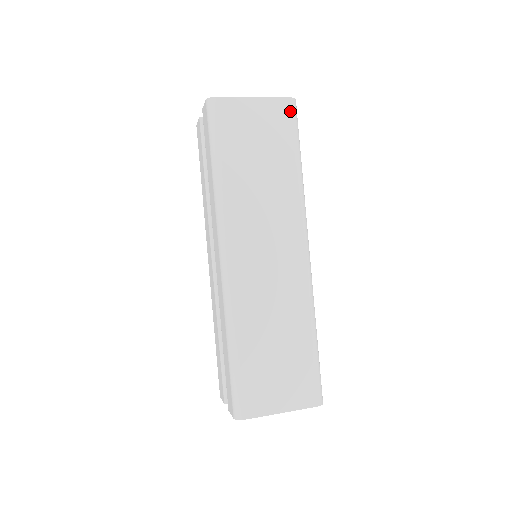
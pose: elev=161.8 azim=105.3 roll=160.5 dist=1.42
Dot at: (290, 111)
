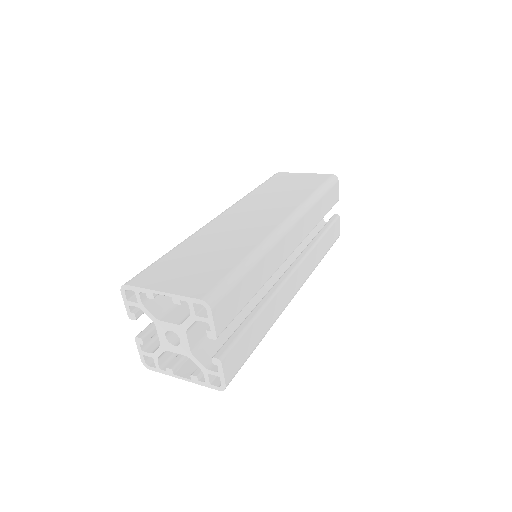
Dot at: (327, 177)
